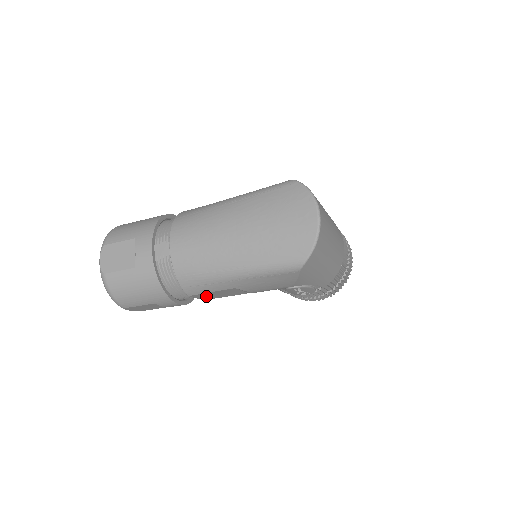
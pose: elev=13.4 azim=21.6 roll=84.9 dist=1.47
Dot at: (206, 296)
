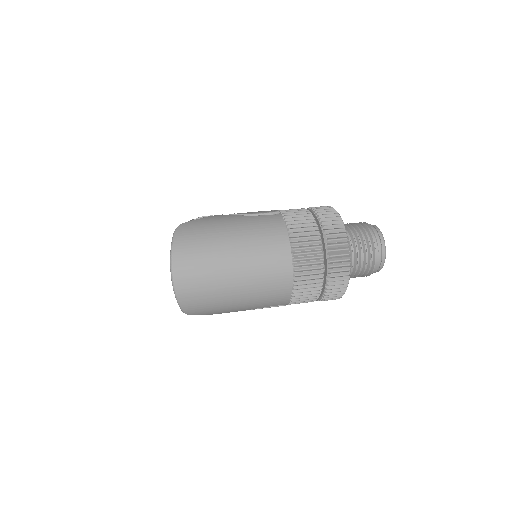
Dot at: occluded
